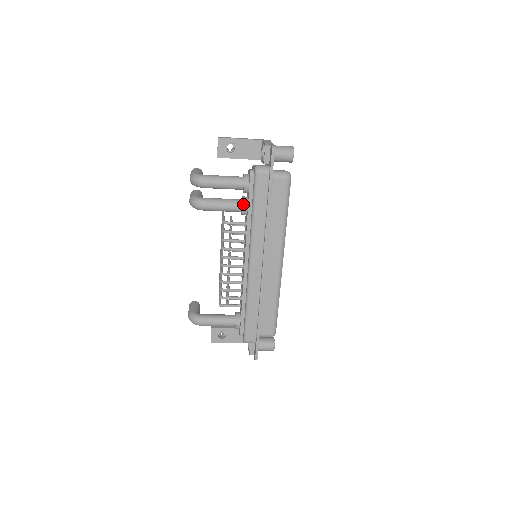
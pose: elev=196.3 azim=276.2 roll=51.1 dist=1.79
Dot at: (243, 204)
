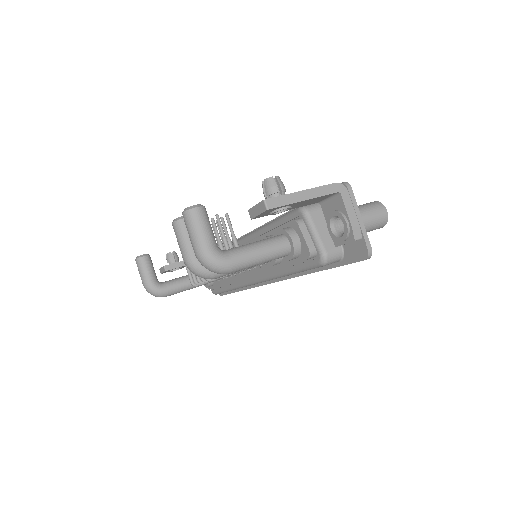
Dot at: (275, 263)
